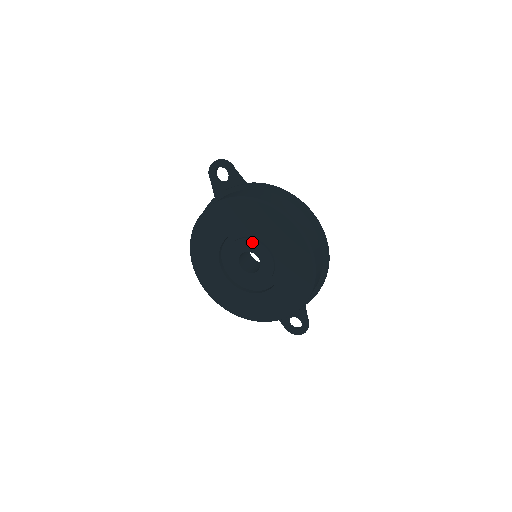
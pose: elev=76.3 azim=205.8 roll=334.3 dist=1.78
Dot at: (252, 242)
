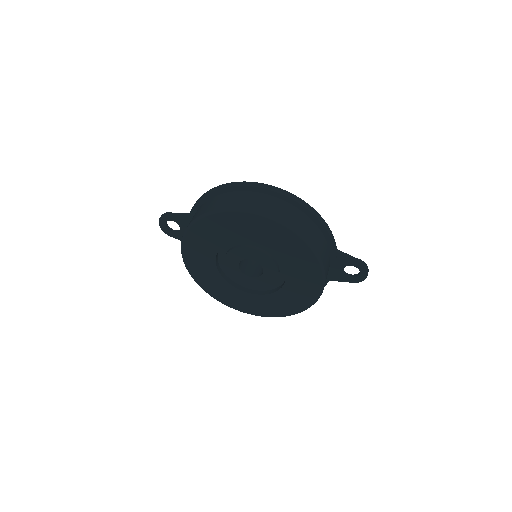
Dot at: (231, 253)
